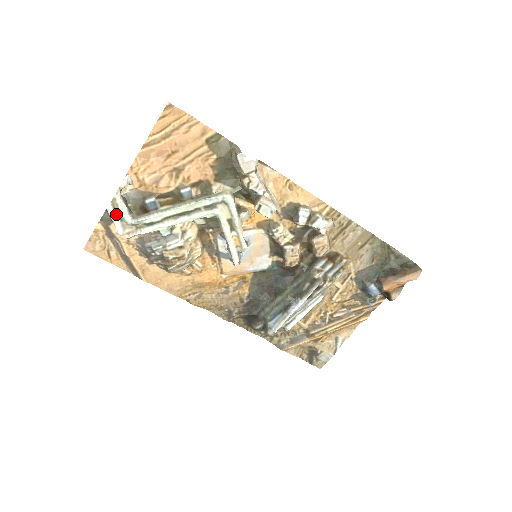
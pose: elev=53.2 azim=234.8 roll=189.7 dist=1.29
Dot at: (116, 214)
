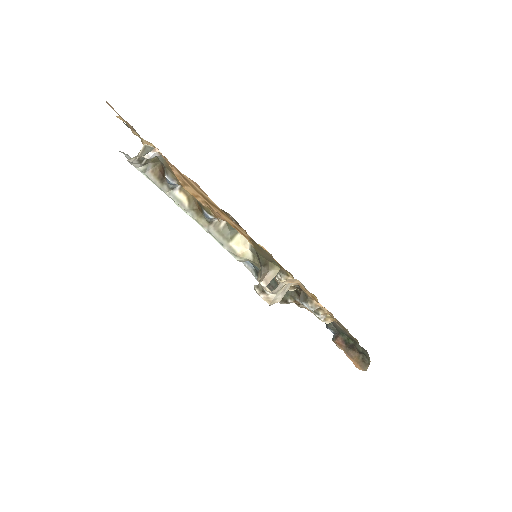
Dot at: occluded
